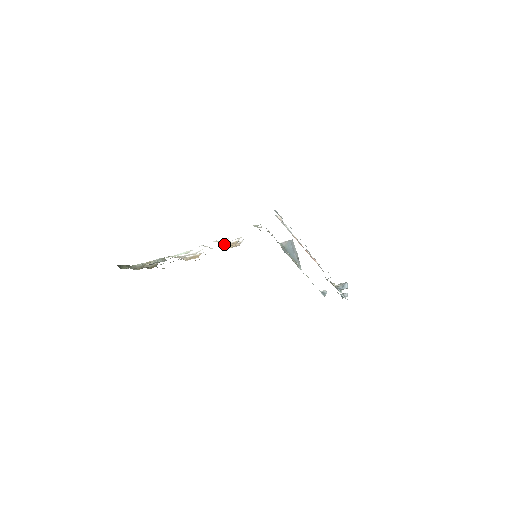
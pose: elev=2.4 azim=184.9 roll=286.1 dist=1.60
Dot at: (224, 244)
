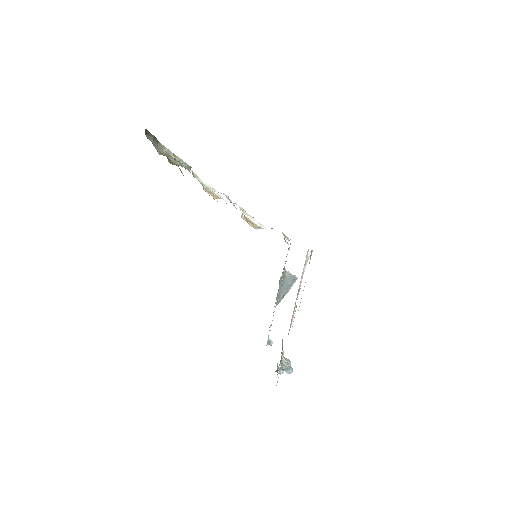
Dot at: (246, 215)
